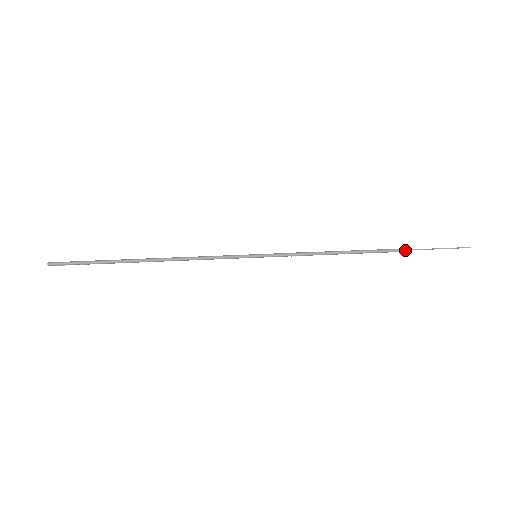
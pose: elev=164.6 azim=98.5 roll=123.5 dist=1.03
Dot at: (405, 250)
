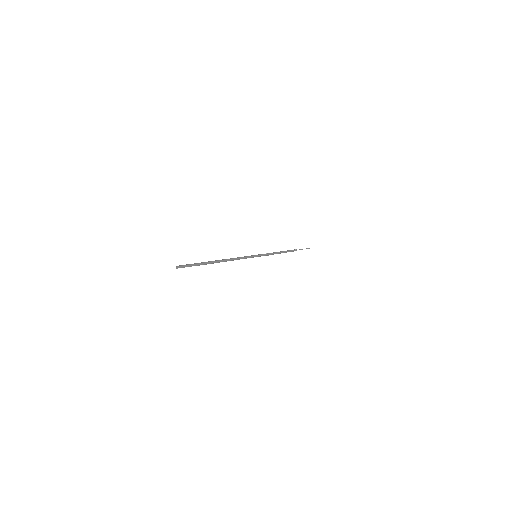
Dot at: occluded
